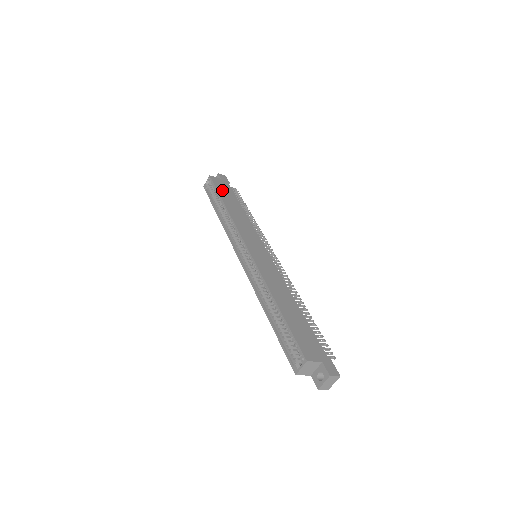
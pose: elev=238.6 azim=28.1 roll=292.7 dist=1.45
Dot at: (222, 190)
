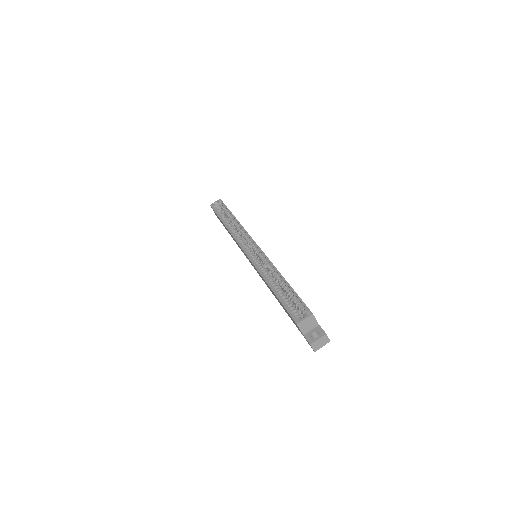
Dot at: occluded
